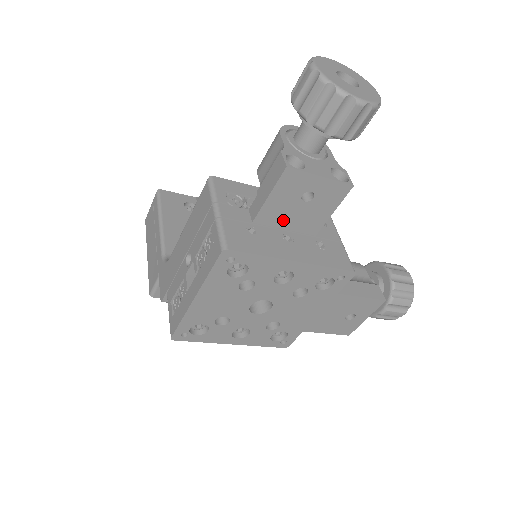
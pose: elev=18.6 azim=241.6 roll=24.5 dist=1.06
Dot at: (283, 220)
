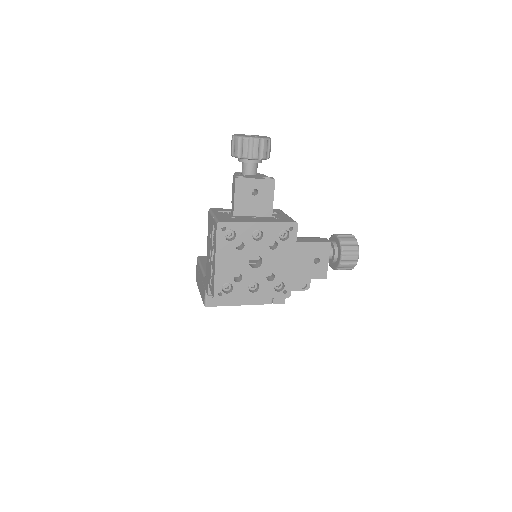
Dot at: (249, 210)
